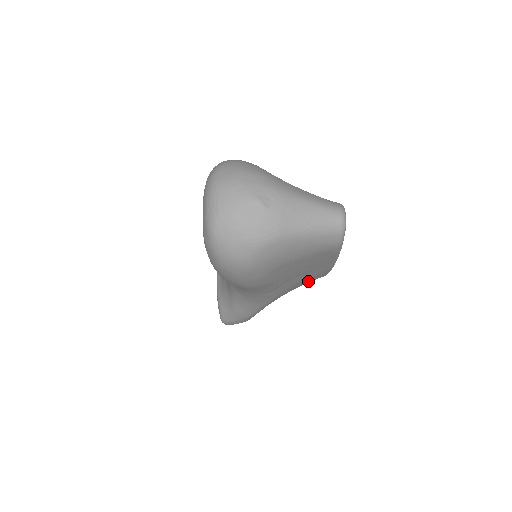
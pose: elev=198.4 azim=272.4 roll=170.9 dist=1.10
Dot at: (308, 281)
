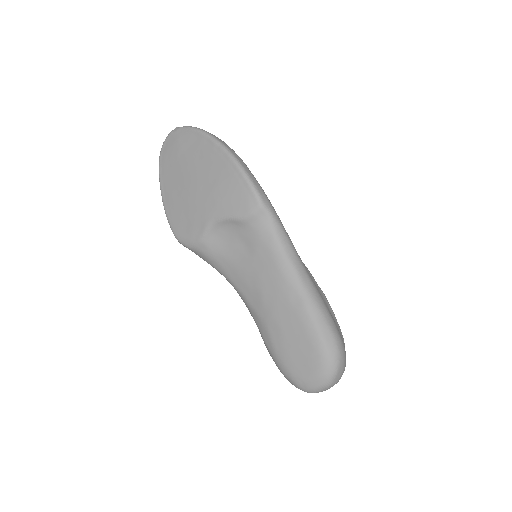
Dot at: occluded
